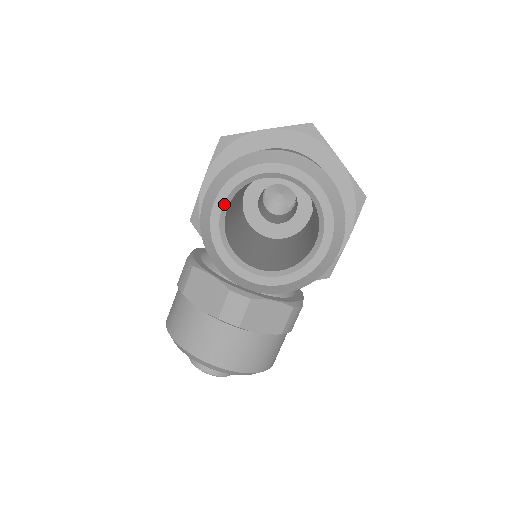
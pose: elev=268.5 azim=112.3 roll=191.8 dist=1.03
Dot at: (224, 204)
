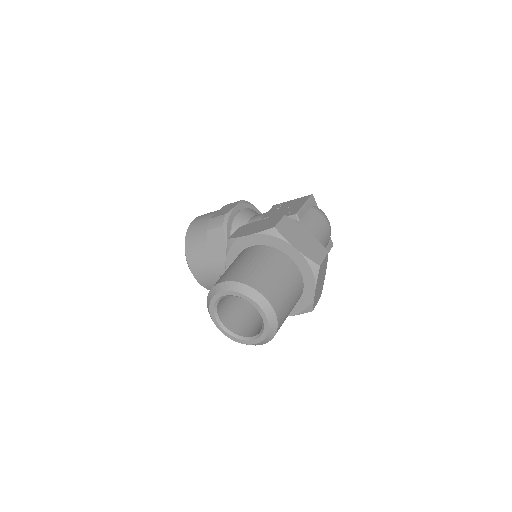
Dot at: (227, 295)
